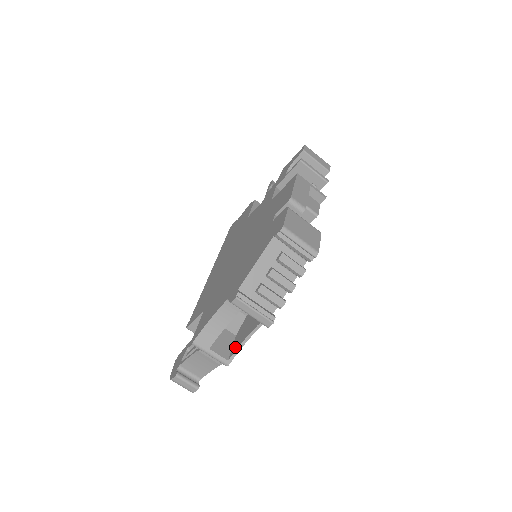
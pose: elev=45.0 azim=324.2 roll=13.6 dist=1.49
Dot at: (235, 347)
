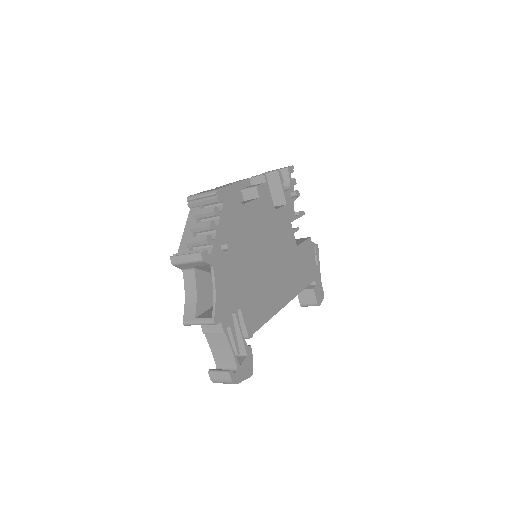
Dot at: (216, 306)
